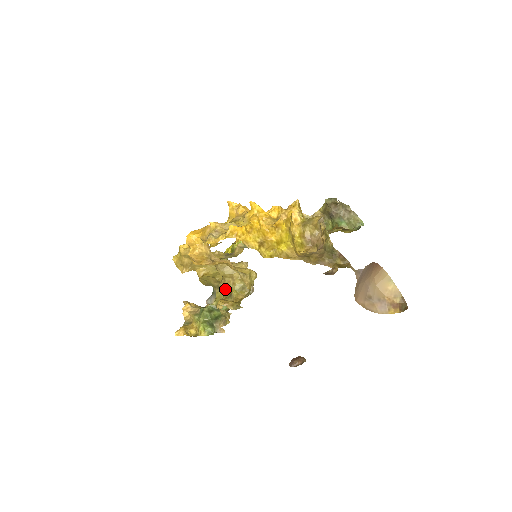
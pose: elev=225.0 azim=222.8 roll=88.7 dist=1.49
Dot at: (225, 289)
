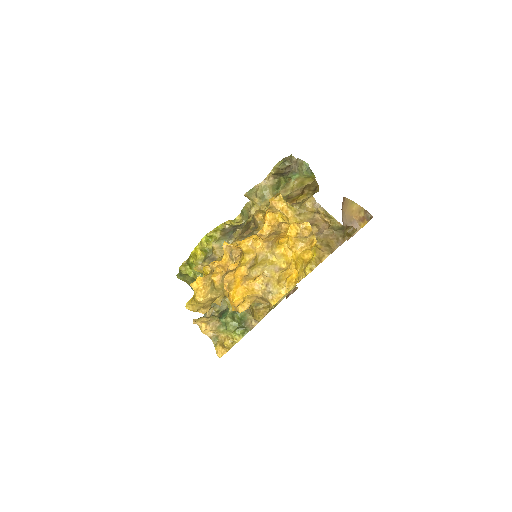
Dot at: occluded
